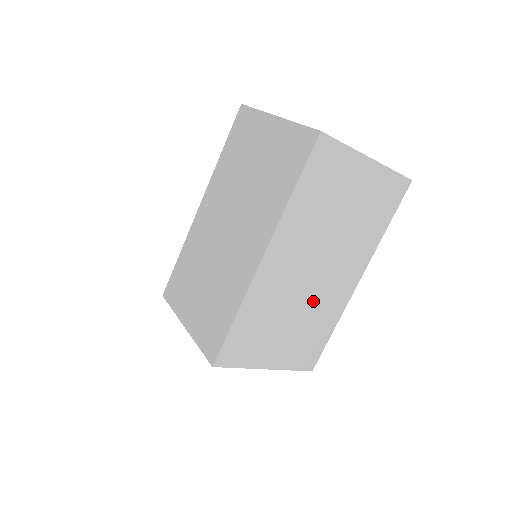
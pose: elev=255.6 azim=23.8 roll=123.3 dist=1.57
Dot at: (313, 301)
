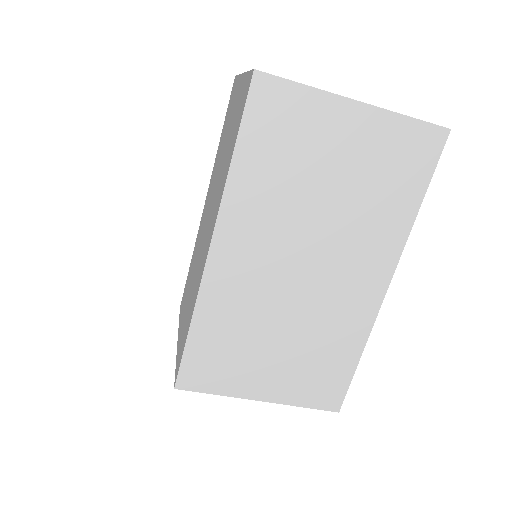
Dot at: (311, 312)
